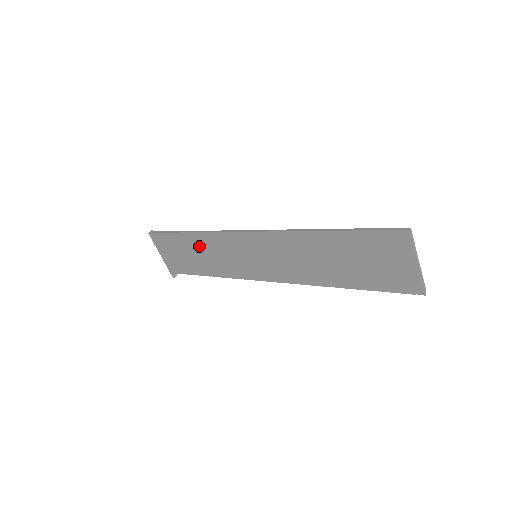
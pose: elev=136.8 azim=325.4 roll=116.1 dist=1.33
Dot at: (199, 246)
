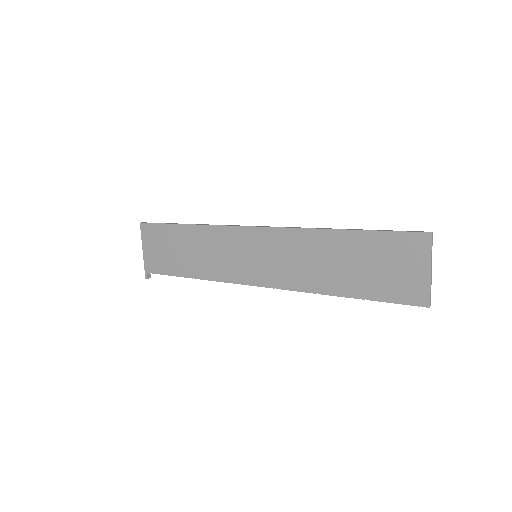
Dot at: (194, 241)
